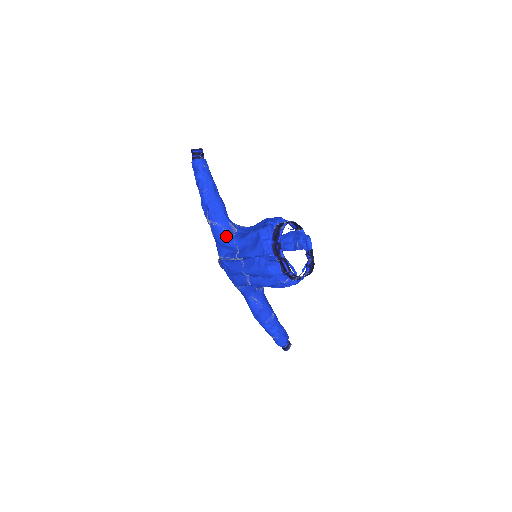
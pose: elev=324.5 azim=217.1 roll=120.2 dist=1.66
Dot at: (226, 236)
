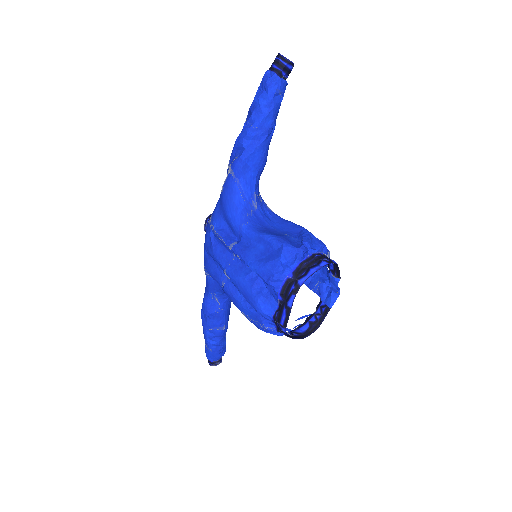
Dot at: (237, 208)
